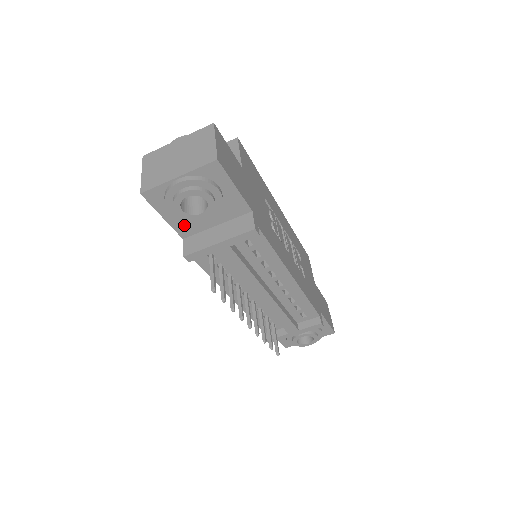
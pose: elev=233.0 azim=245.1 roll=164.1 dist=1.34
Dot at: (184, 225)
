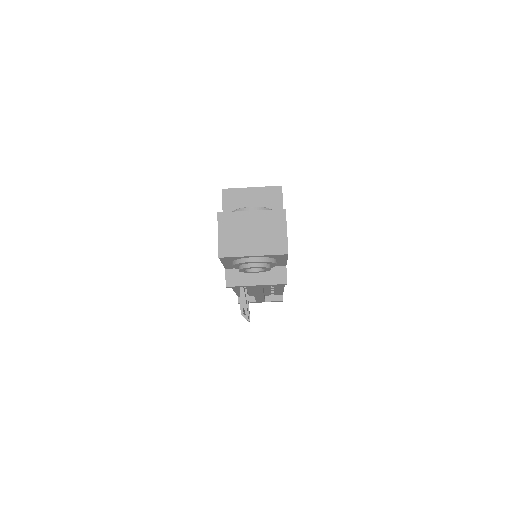
Dot at: occluded
